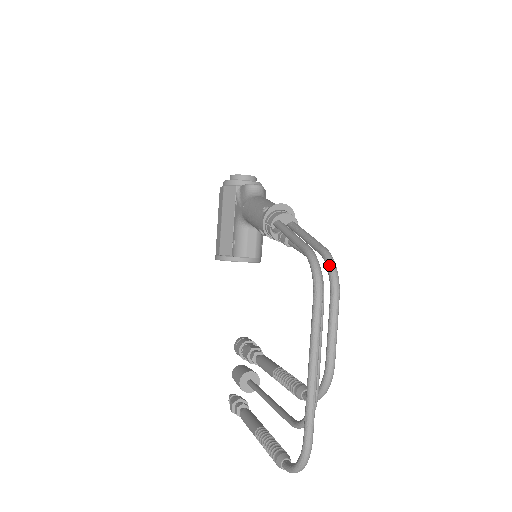
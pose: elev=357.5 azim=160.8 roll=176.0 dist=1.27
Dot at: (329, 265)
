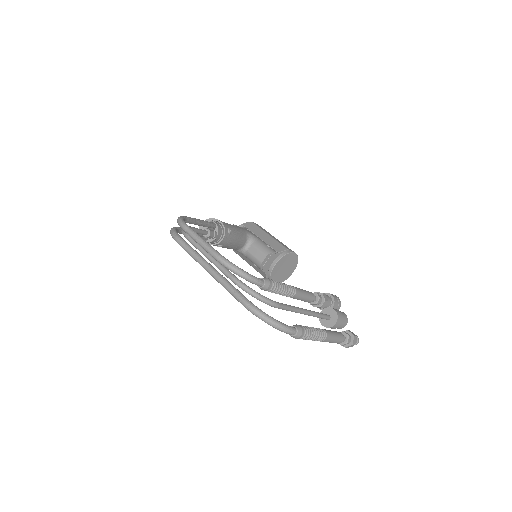
Dot at: (177, 222)
